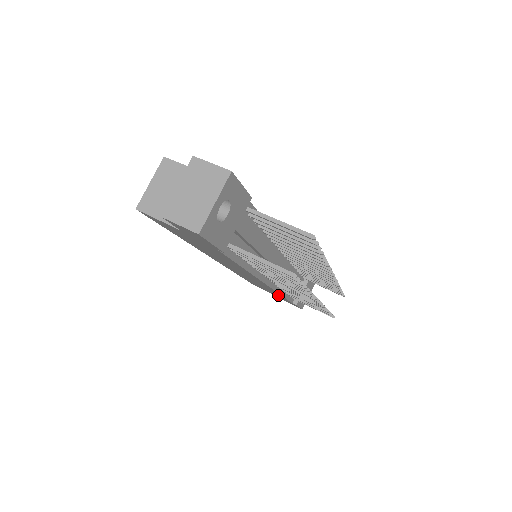
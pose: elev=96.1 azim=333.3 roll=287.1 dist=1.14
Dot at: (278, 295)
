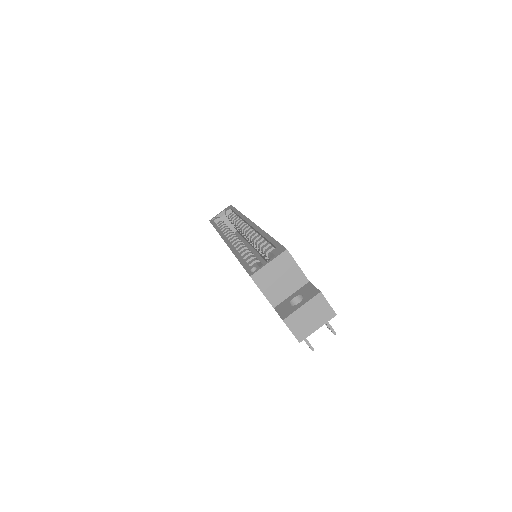
Dot at: occluded
